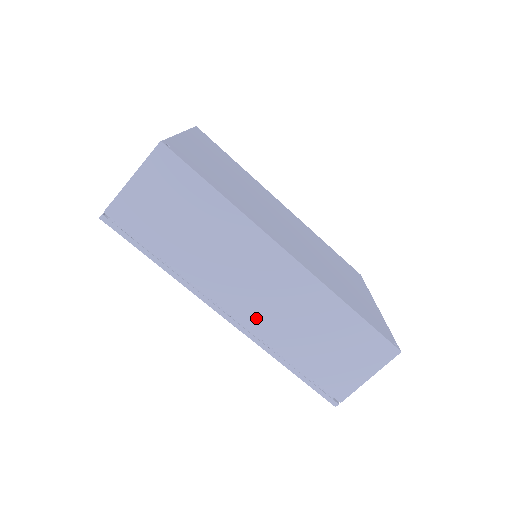
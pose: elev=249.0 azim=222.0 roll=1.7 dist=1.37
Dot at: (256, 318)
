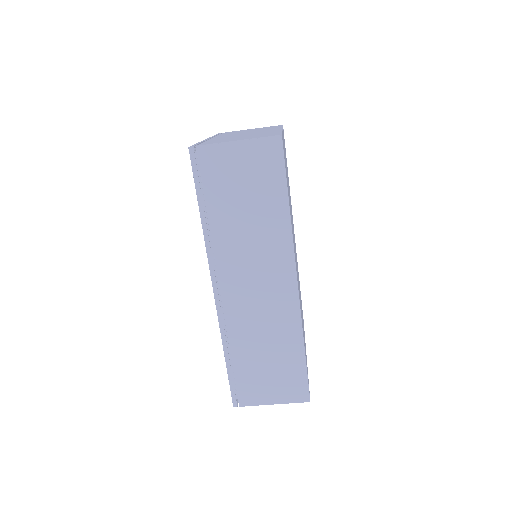
Dot at: (235, 305)
